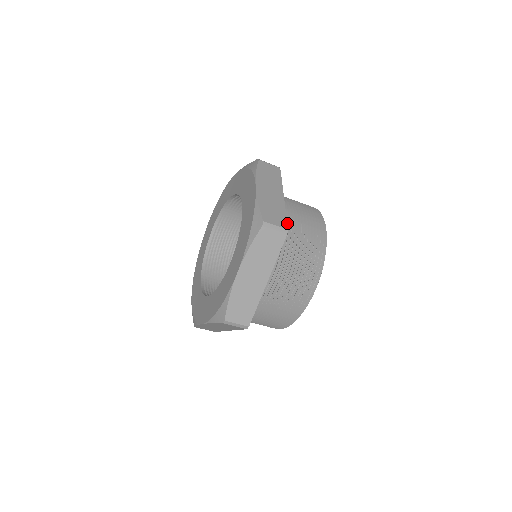
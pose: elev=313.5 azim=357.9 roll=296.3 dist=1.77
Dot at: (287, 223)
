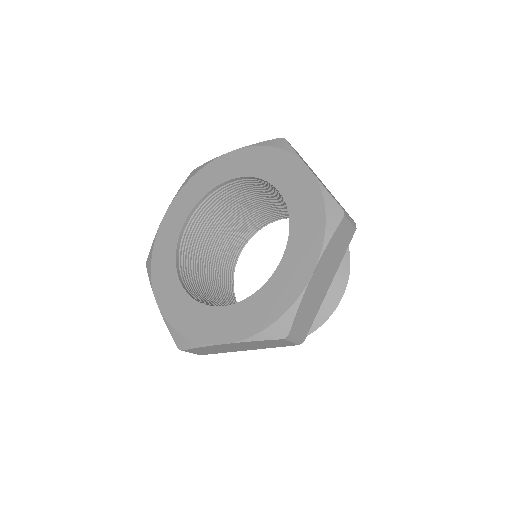
Dot at: occluded
